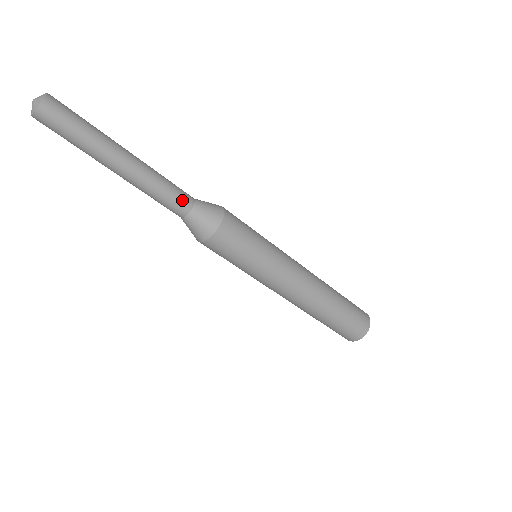
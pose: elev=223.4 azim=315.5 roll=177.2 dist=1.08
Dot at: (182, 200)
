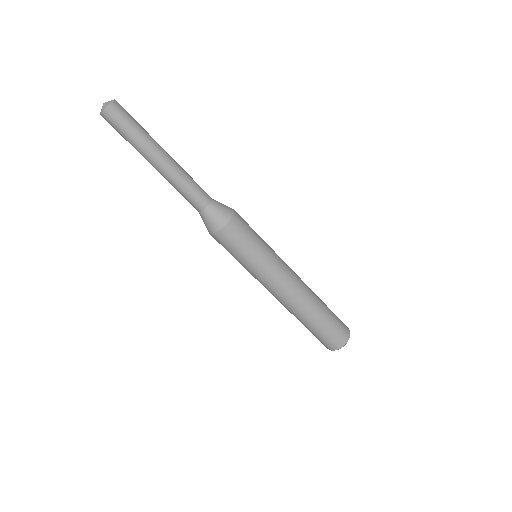
Dot at: (203, 195)
